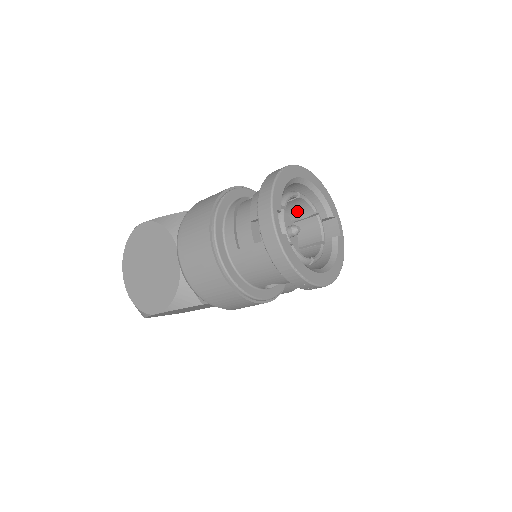
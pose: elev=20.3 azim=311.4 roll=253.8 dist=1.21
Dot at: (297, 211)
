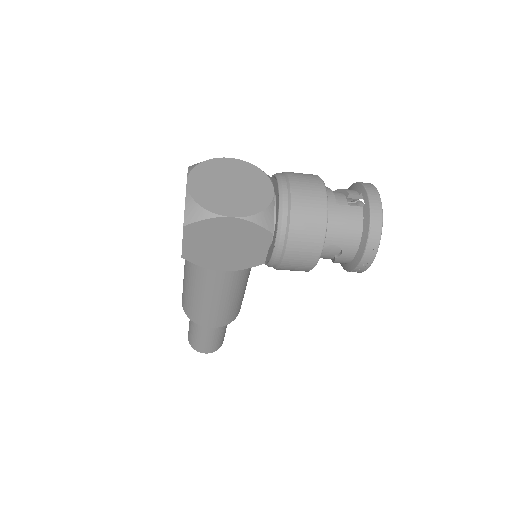
Dot at: occluded
